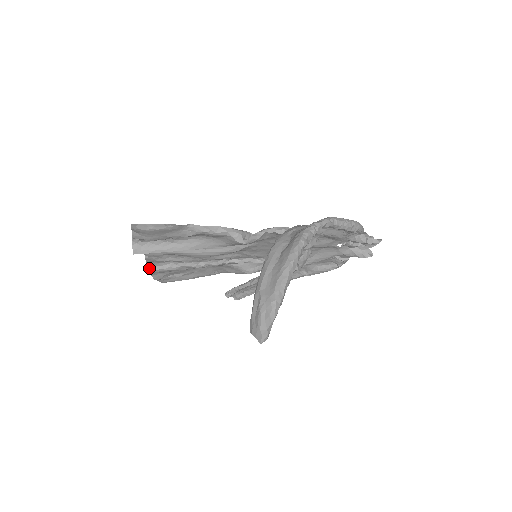
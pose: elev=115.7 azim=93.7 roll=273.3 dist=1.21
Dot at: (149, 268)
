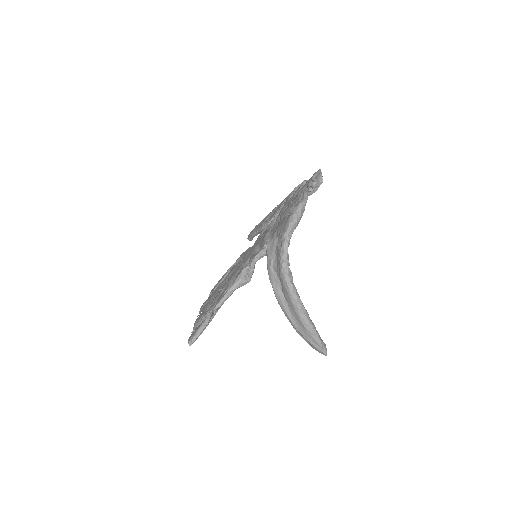
Dot at: occluded
